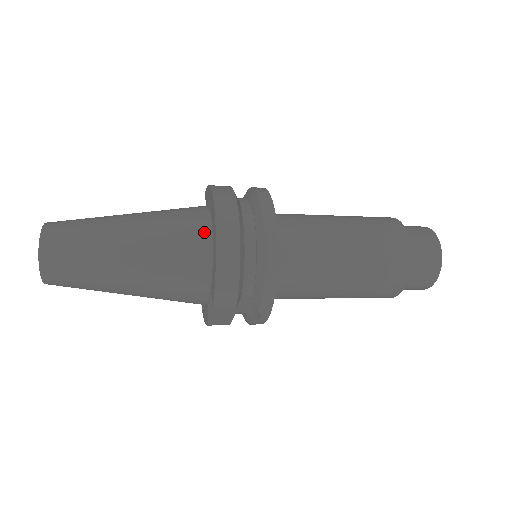
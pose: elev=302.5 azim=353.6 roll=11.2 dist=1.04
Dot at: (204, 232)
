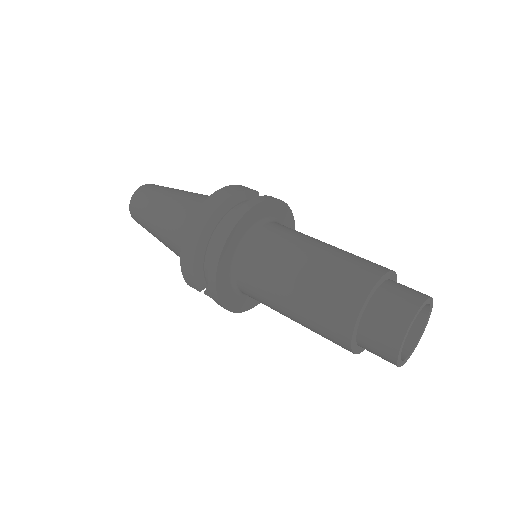
Dot at: occluded
